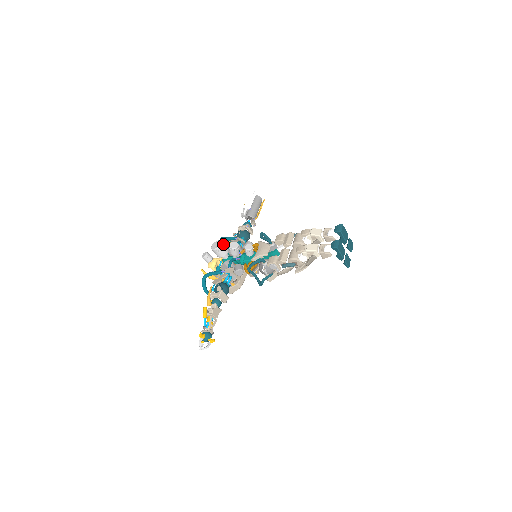
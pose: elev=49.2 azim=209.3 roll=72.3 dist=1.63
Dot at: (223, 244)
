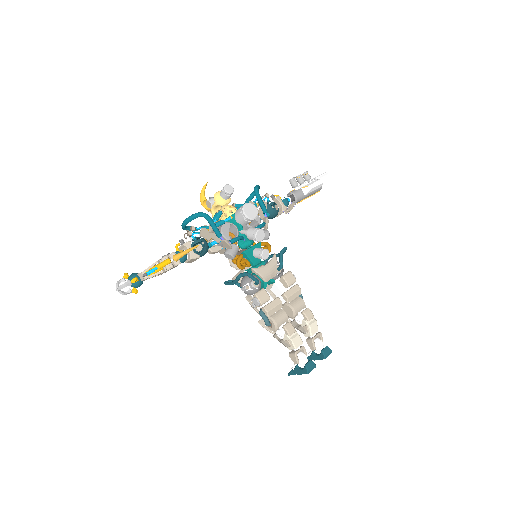
Dot at: (255, 218)
